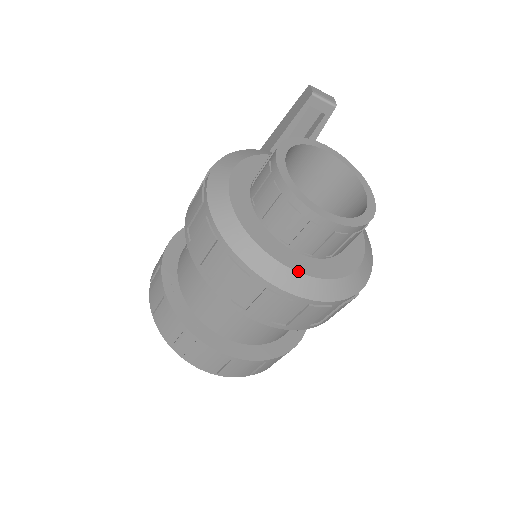
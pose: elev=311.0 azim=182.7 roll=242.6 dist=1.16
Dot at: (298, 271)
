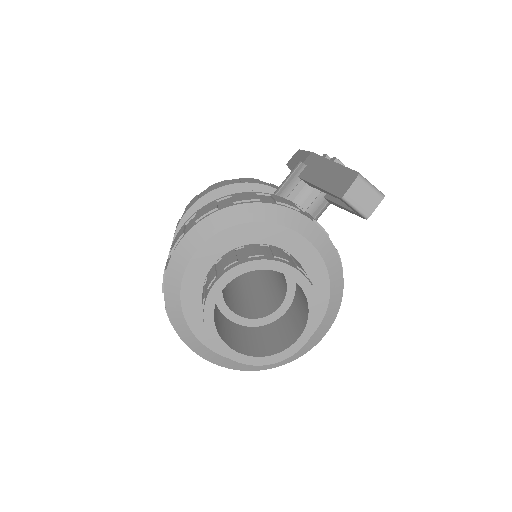
Dot at: (209, 347)
